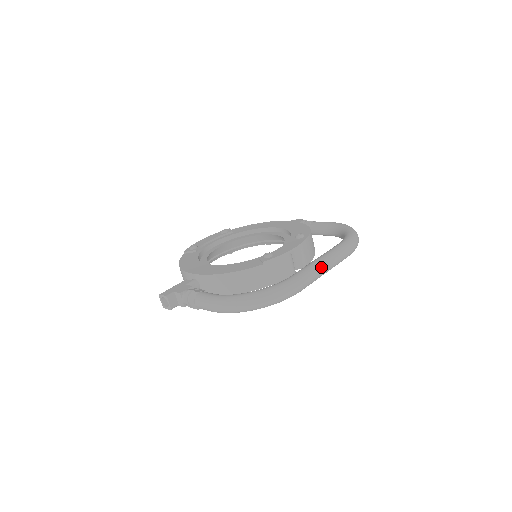
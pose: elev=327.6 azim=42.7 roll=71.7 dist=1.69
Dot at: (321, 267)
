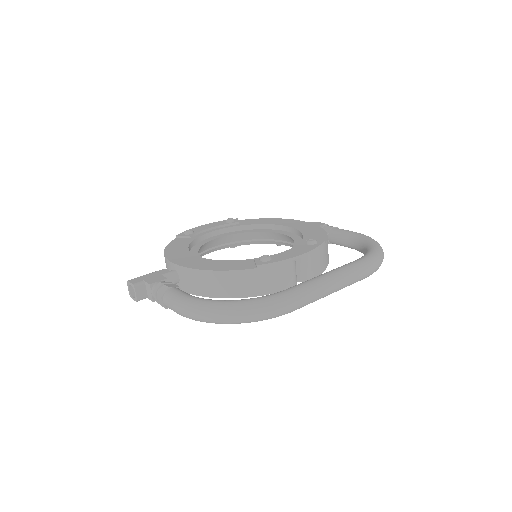
Dot at: (326, 285)
